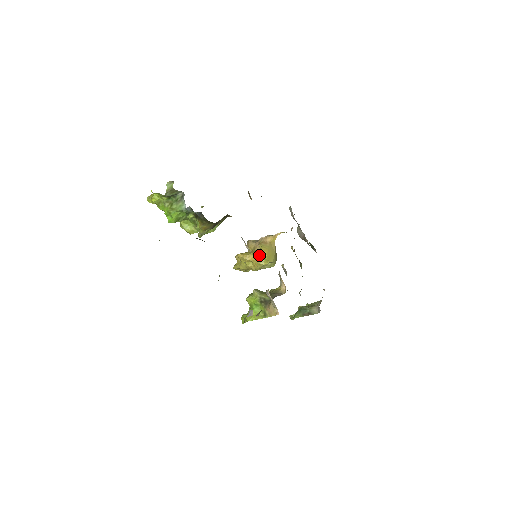
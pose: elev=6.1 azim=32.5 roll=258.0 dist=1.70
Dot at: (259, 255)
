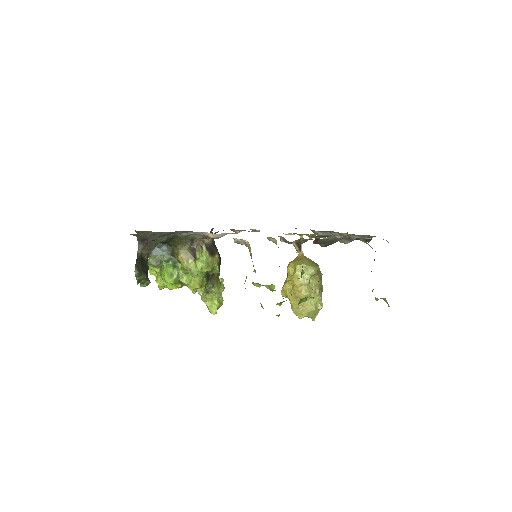
Dot at: (287, 270)
